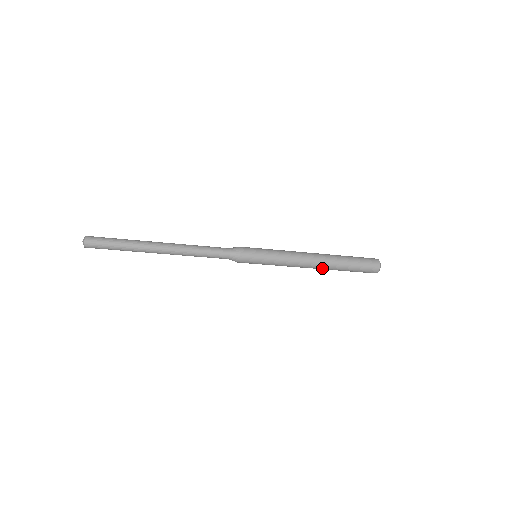
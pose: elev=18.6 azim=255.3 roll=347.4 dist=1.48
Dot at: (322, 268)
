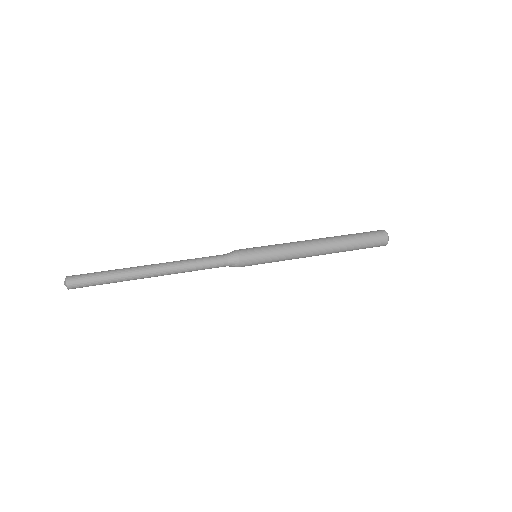
Dot at: (328, 253)
